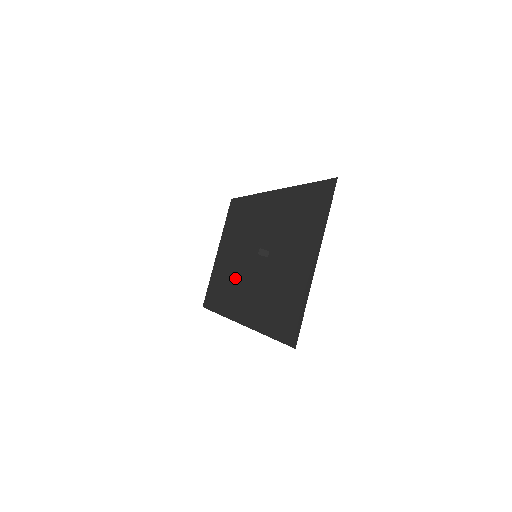
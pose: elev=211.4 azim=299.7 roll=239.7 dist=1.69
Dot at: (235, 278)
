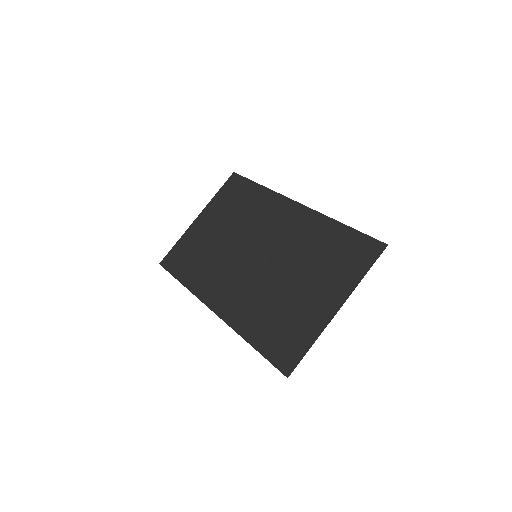
Dot at: (219, 261)
